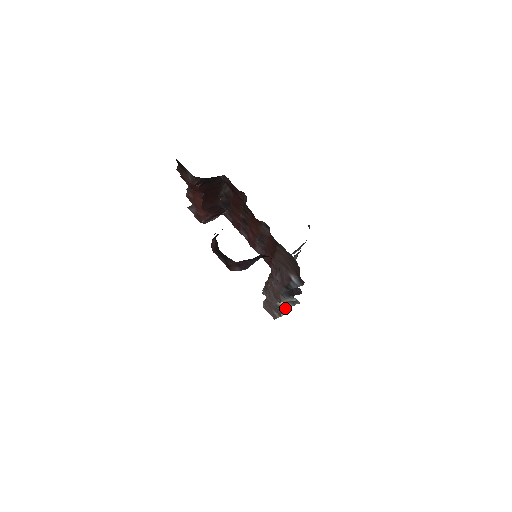
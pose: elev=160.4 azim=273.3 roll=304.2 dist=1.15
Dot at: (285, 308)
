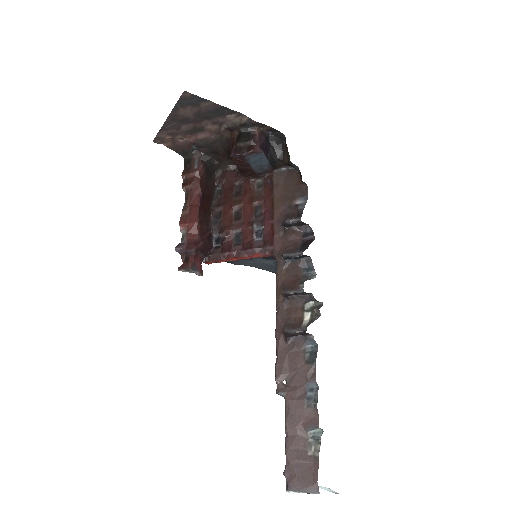
Dot at: (314, 353)
